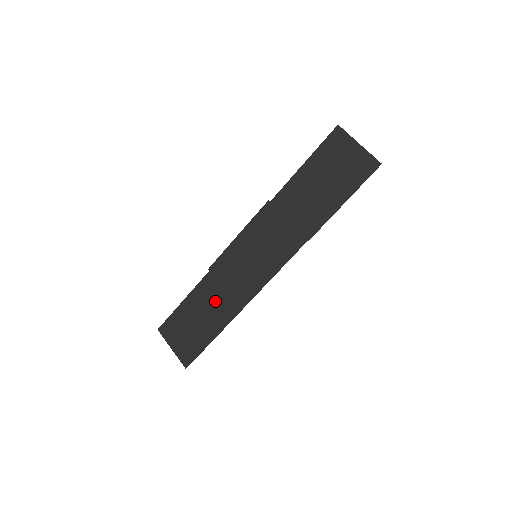
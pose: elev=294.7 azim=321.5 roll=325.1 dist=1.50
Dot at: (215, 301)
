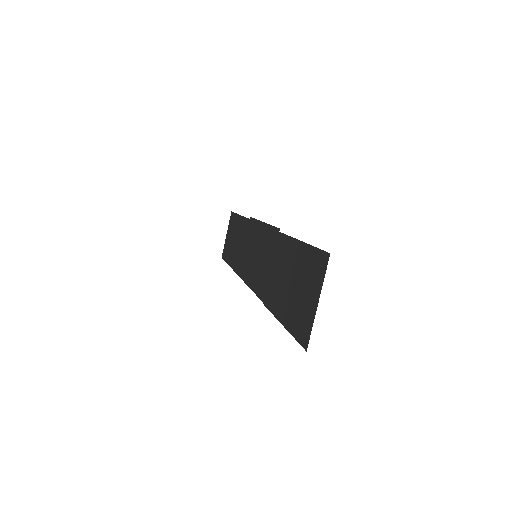
Dot at: (240, 244)
